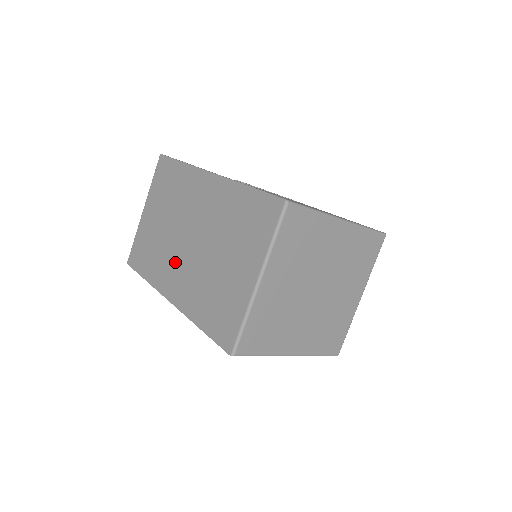
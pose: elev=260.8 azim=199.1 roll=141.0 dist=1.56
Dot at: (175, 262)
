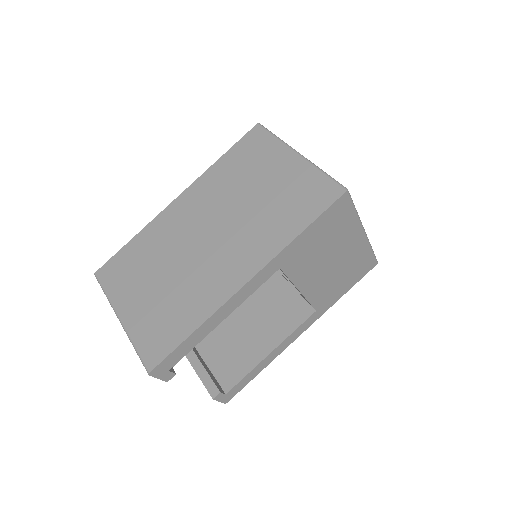
Dot at: (215, 263)
